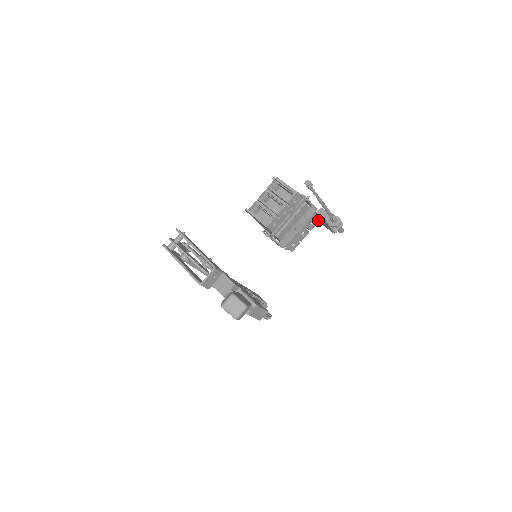
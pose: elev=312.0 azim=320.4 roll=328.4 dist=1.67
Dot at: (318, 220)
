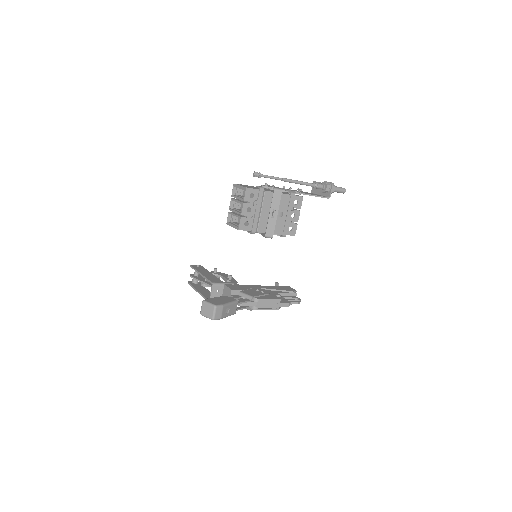
Dot at: occluded
